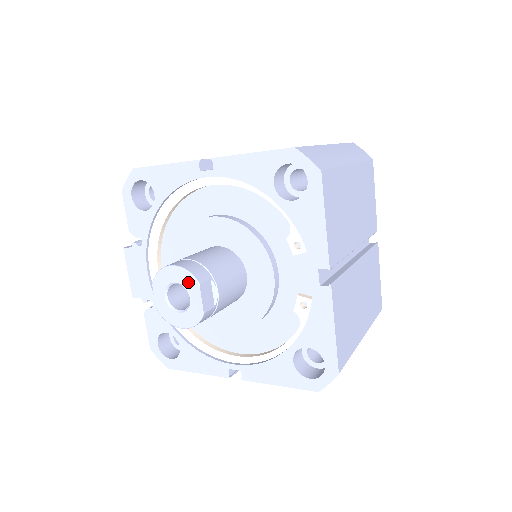
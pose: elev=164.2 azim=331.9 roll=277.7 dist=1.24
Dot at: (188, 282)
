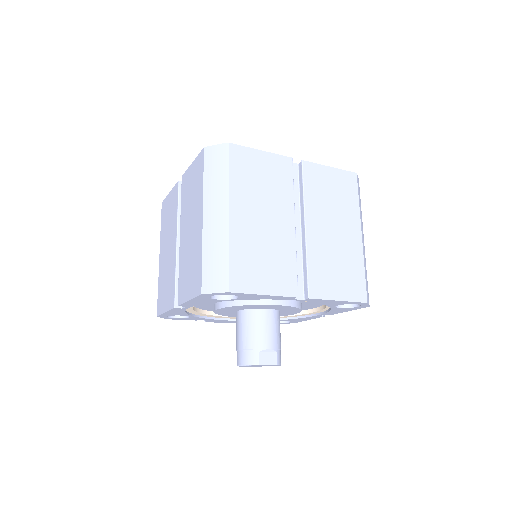
Dot at: occluded
